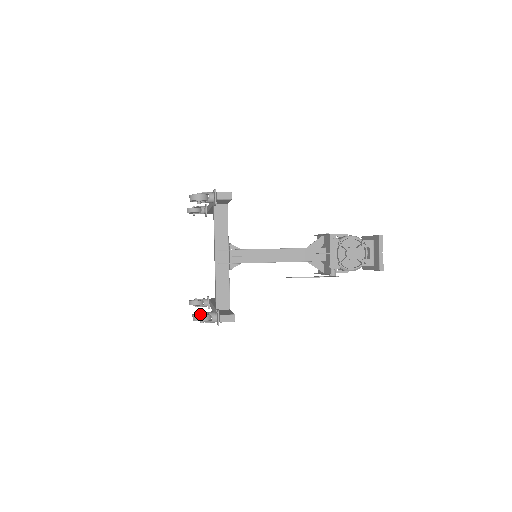
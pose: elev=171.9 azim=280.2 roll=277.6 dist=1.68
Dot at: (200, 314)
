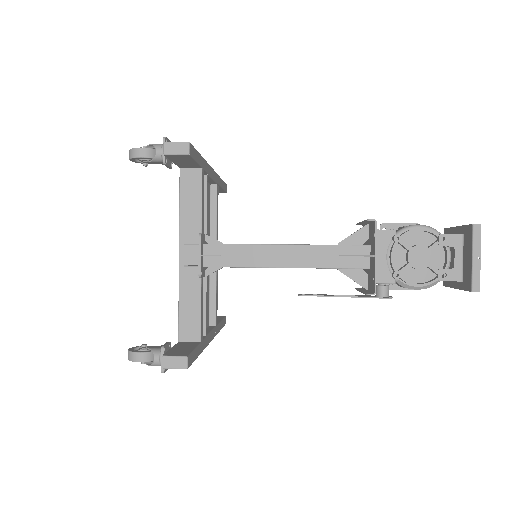
Dot at: (139, 349)
